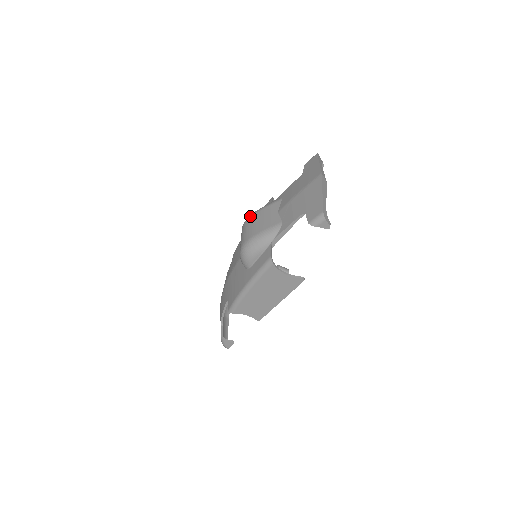
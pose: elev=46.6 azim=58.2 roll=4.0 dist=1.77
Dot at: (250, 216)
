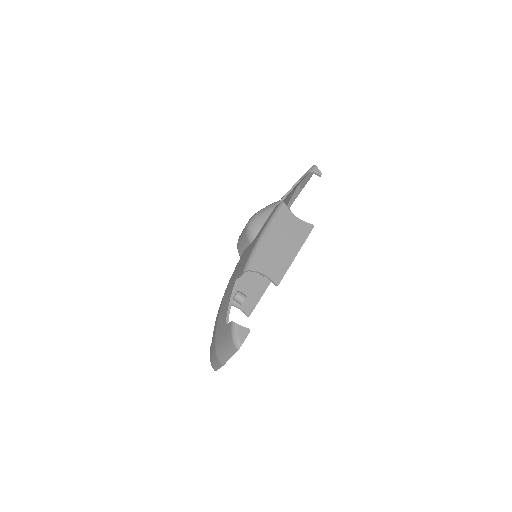
Dot at: occluded
